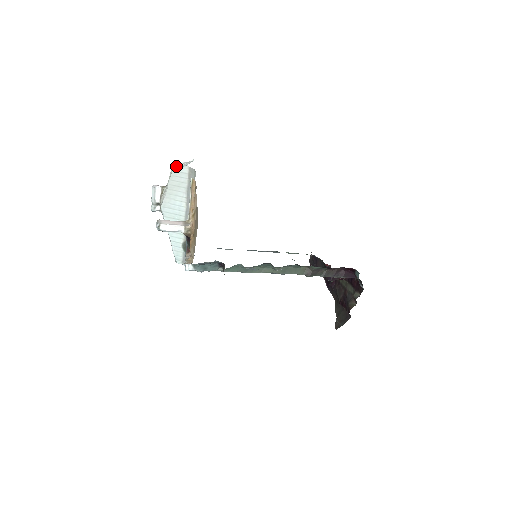
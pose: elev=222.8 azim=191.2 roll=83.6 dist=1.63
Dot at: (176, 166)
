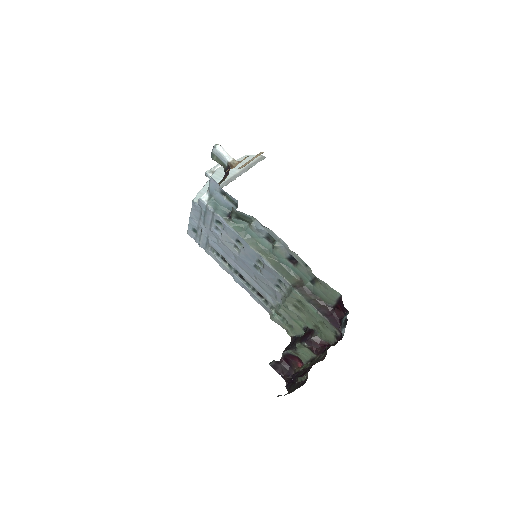
Dot at: occluded
